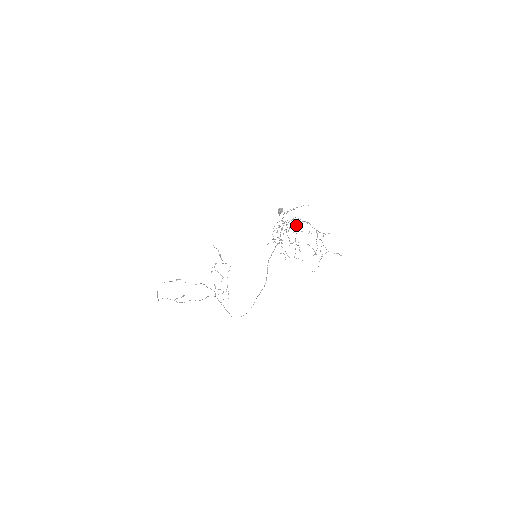
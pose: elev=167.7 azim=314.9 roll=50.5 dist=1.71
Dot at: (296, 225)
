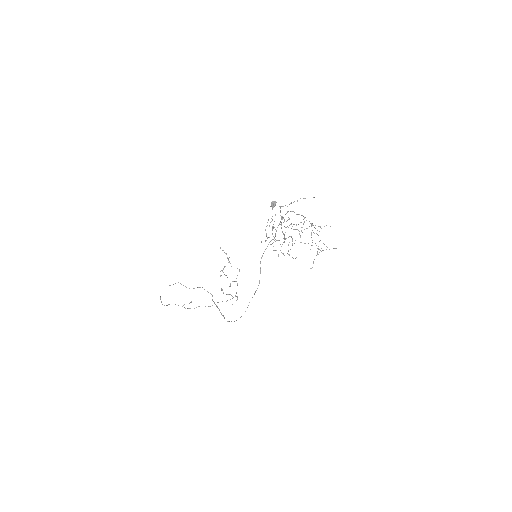
Dot at: (301, 222)
